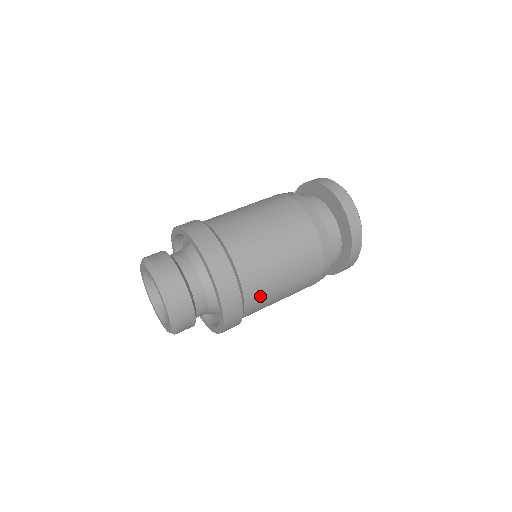
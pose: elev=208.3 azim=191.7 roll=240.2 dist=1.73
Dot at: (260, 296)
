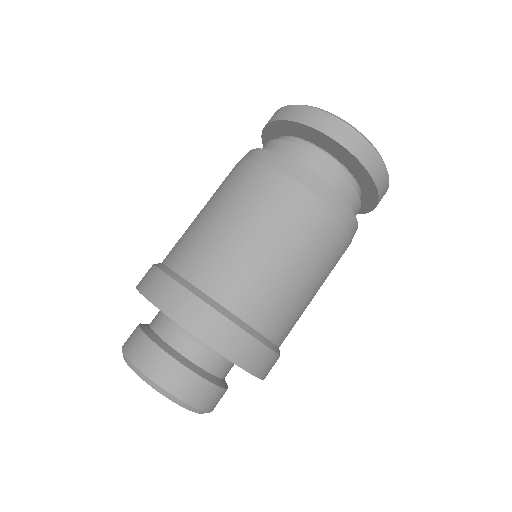
Dot at: (291, 325)
